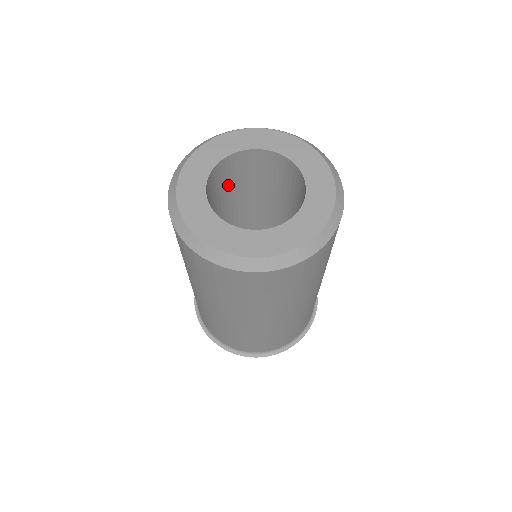
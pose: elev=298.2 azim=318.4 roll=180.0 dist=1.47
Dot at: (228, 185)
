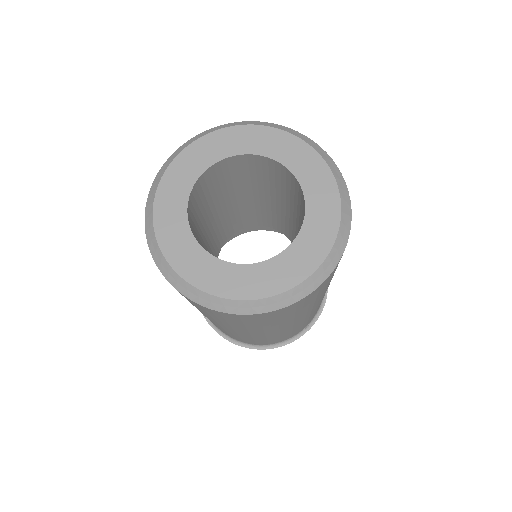
Dot at: (198, 222)
